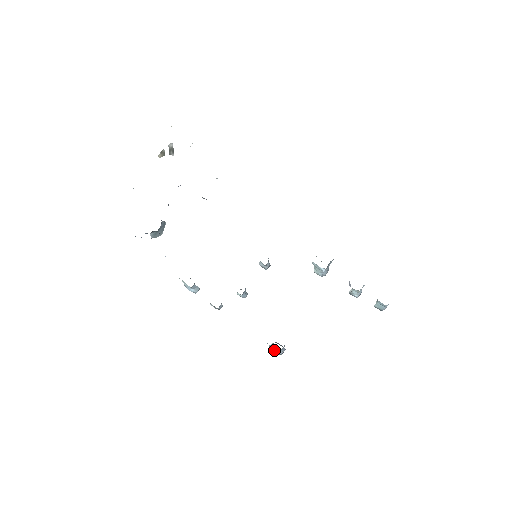
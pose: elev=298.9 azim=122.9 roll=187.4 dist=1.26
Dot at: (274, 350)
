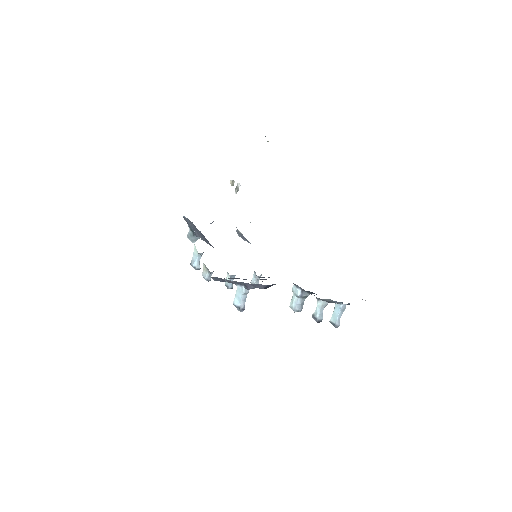
Dot at: (237, 302)
